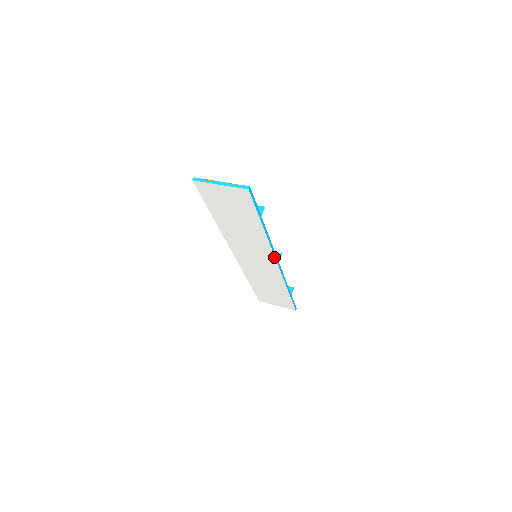
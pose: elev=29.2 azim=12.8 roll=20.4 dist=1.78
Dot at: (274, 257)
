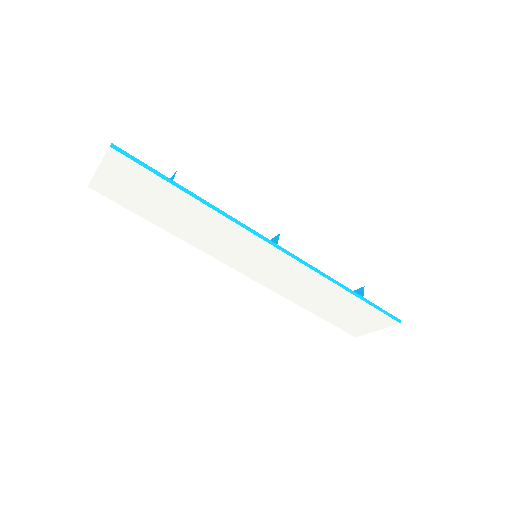
Dot at: (258, 238)
